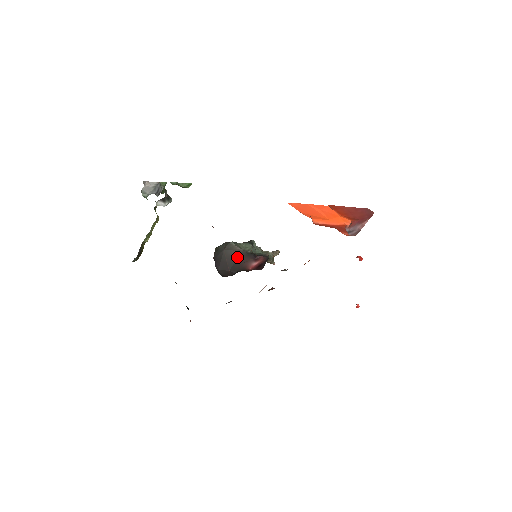
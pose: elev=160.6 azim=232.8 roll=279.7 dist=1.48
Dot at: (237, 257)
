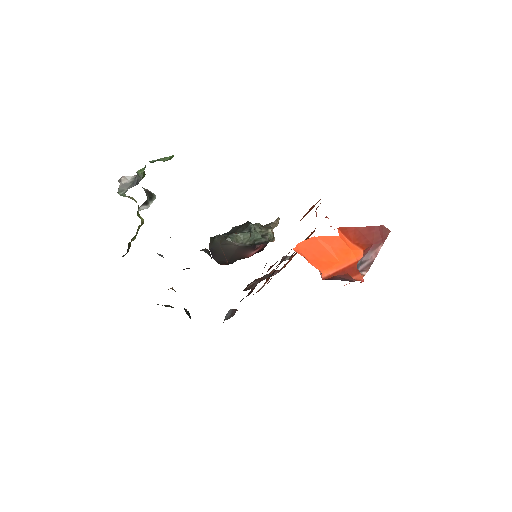
Dot at: (235, 251)
